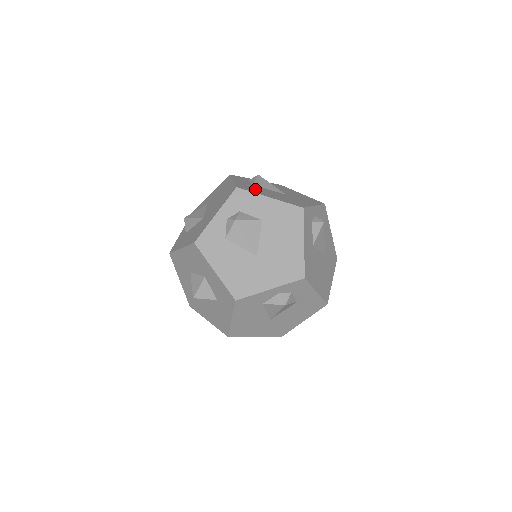
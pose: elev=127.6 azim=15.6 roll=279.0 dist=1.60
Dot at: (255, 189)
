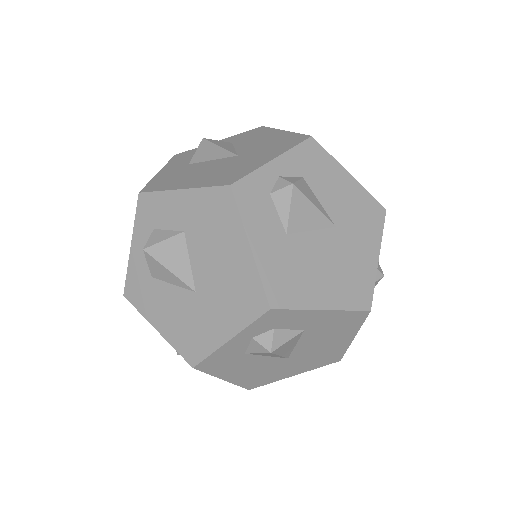
Dot at: (176, 177)
